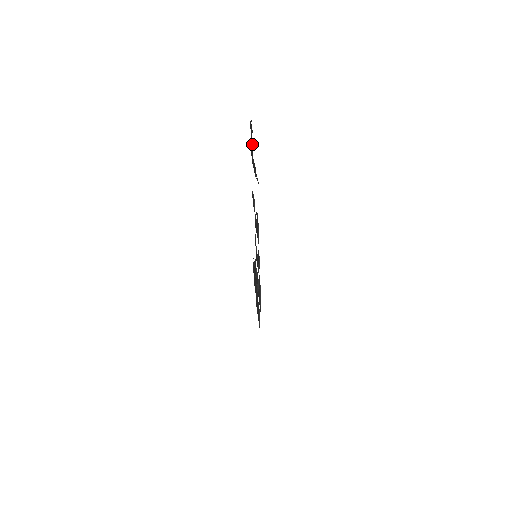
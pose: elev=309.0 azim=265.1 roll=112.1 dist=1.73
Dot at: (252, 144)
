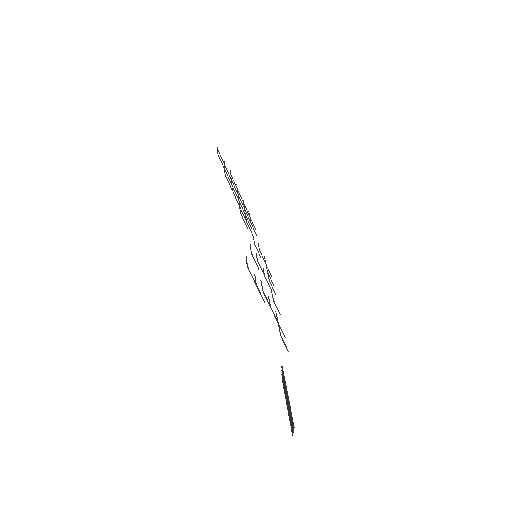
Dot at: occluded
